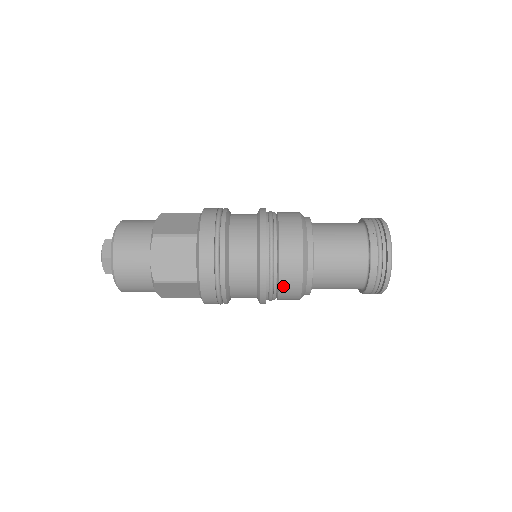
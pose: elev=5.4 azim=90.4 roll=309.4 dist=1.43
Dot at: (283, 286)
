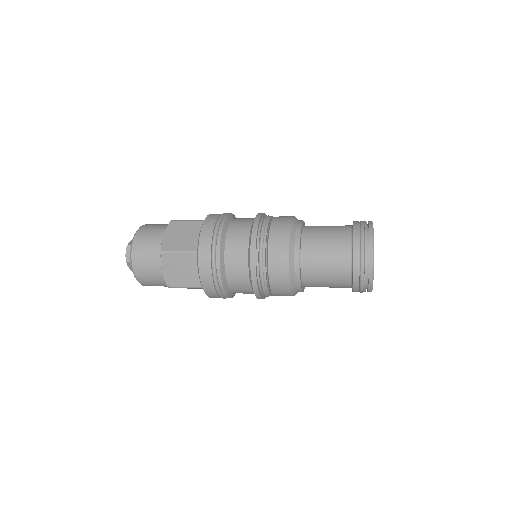
Dot at: (275, 292)
